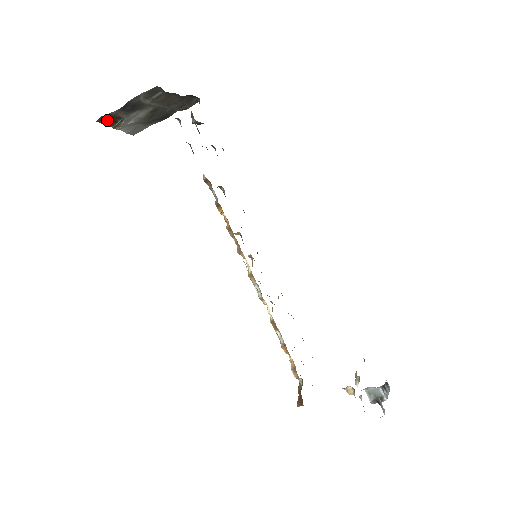
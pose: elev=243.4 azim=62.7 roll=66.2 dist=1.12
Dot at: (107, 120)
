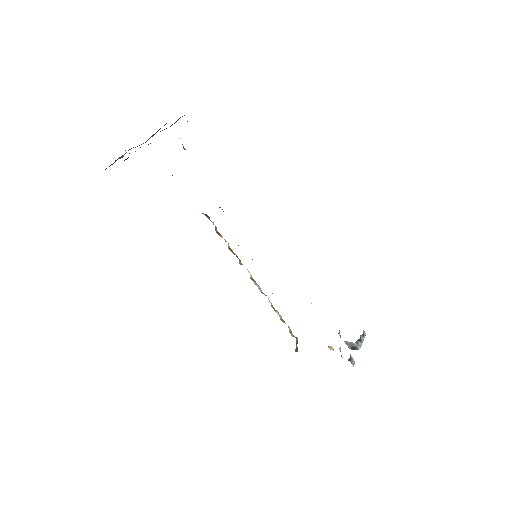
Dot at: occluded
